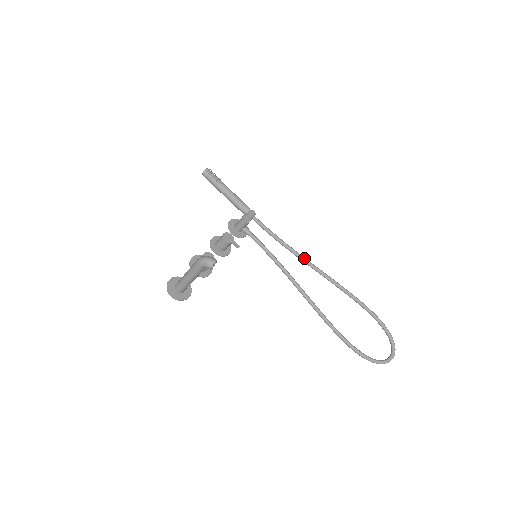
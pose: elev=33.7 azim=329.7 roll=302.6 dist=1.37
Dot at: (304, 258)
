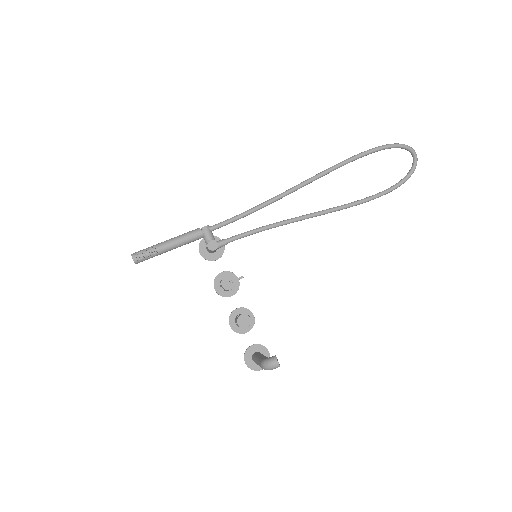
Dot at: (280, 197)
